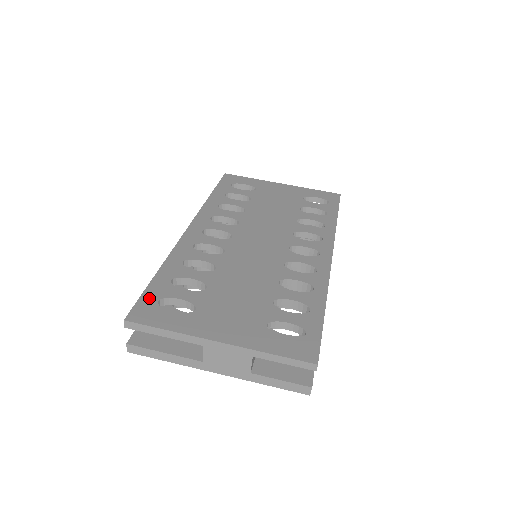
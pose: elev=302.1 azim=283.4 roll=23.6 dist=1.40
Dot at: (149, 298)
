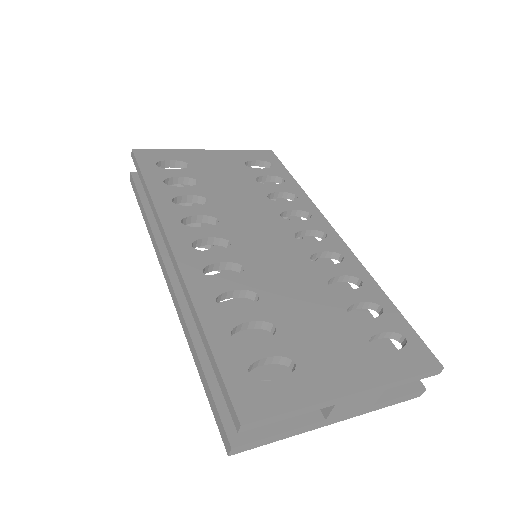
Dot at: (235, 375)
